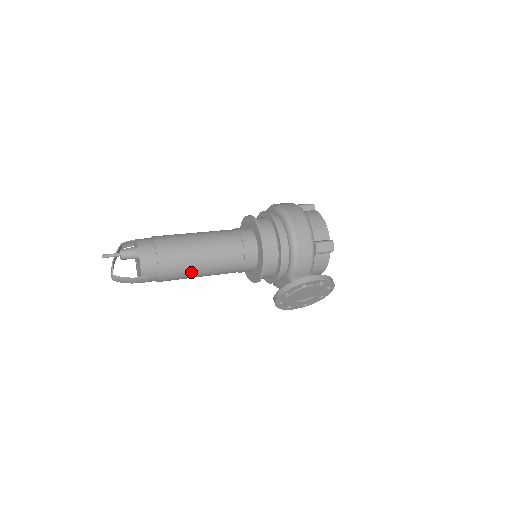
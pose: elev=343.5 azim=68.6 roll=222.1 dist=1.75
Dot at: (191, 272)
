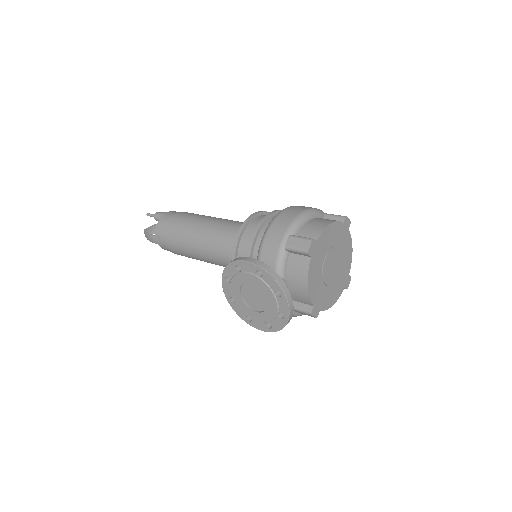
Dot at: (187, 244)
